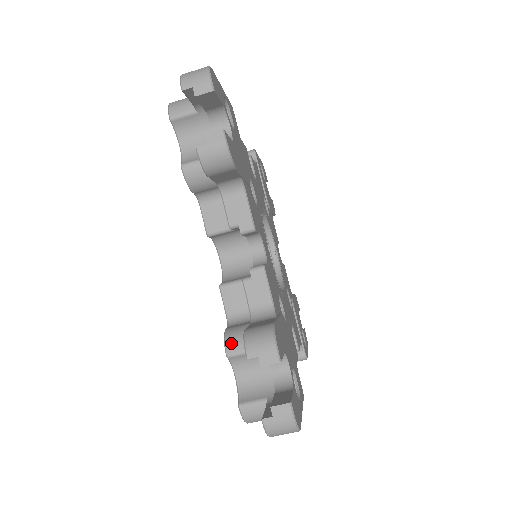
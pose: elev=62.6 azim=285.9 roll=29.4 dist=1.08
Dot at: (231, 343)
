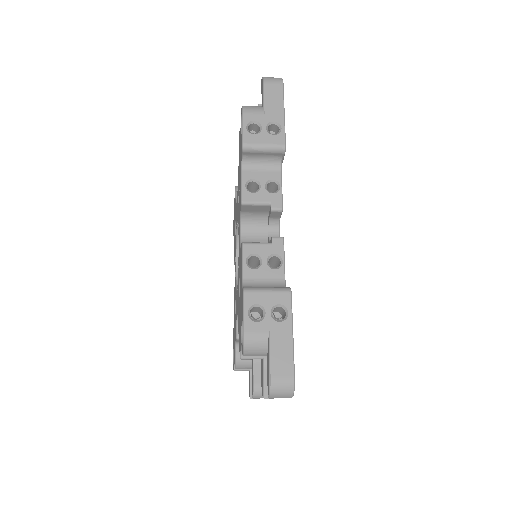
Dot at: (239, 367)
